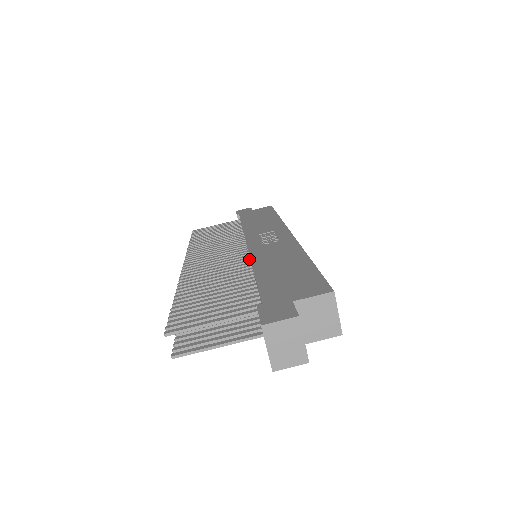
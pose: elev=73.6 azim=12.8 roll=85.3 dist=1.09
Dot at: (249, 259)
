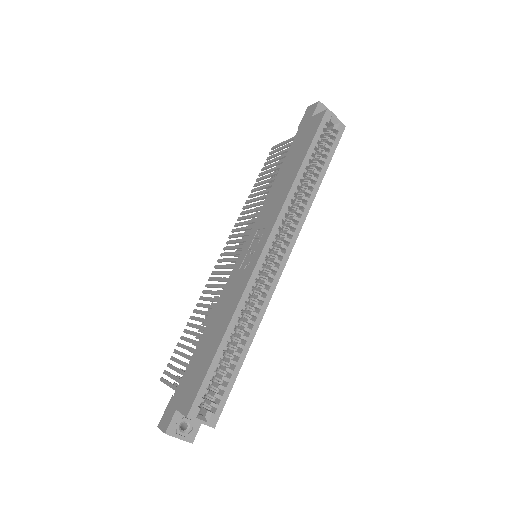
Dot at: occluded
